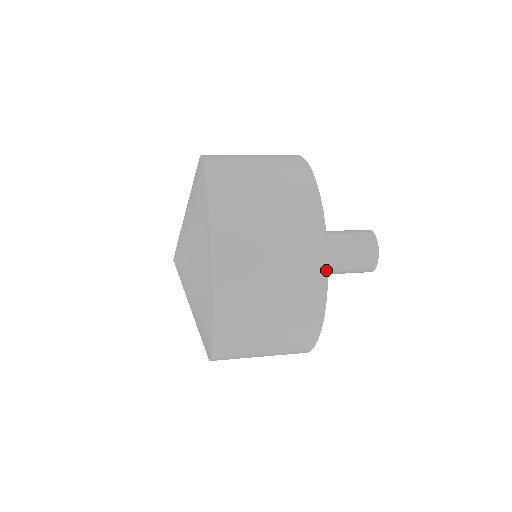
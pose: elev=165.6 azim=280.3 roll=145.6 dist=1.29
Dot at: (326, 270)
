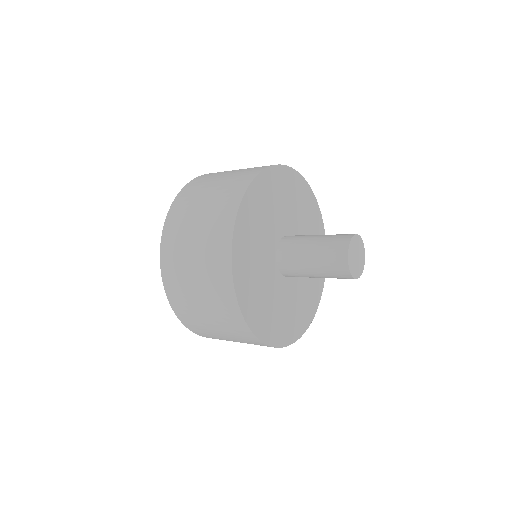
Dot at: (234, 291)
